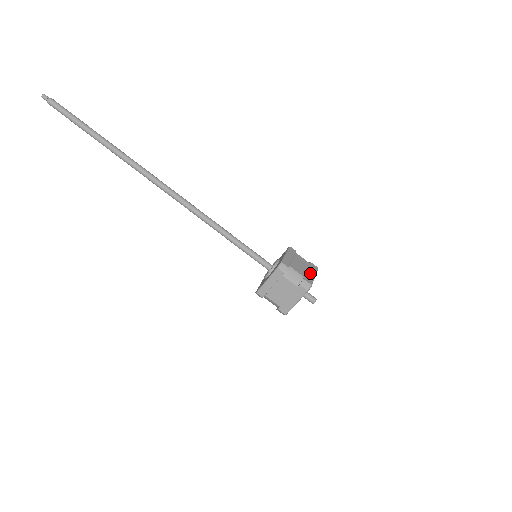
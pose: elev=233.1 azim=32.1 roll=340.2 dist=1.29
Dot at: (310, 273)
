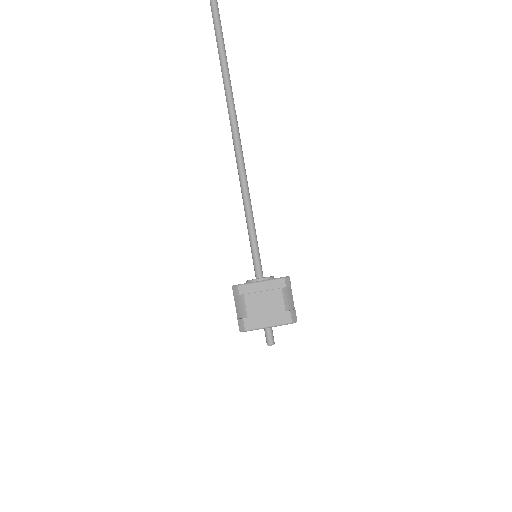
Dot at: occluded
